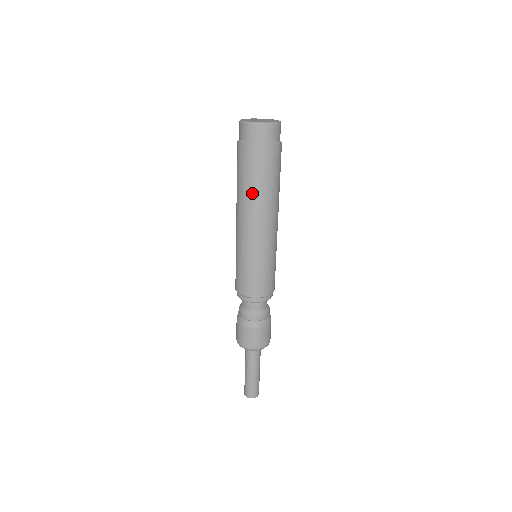
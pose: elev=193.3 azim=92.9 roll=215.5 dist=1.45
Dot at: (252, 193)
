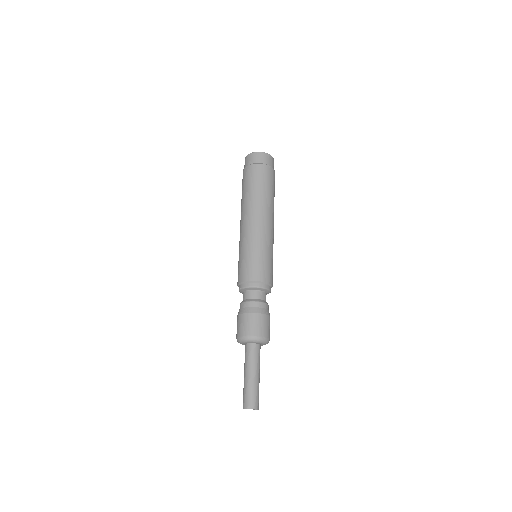
Dot at: (248, 196)
